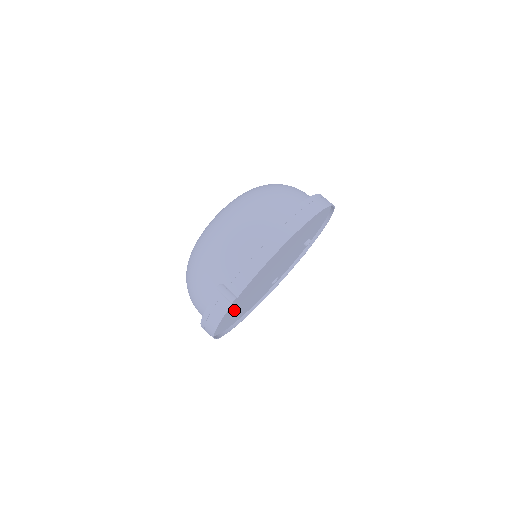
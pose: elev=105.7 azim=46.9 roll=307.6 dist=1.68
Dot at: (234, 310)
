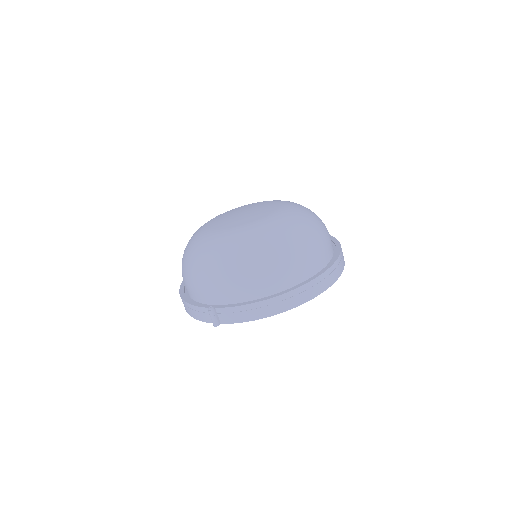
Dot at: occluded
